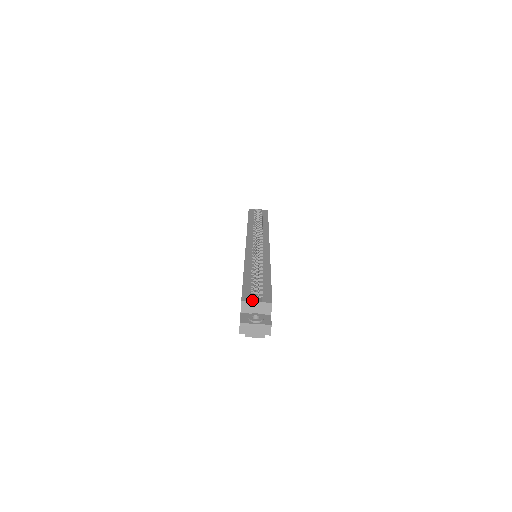
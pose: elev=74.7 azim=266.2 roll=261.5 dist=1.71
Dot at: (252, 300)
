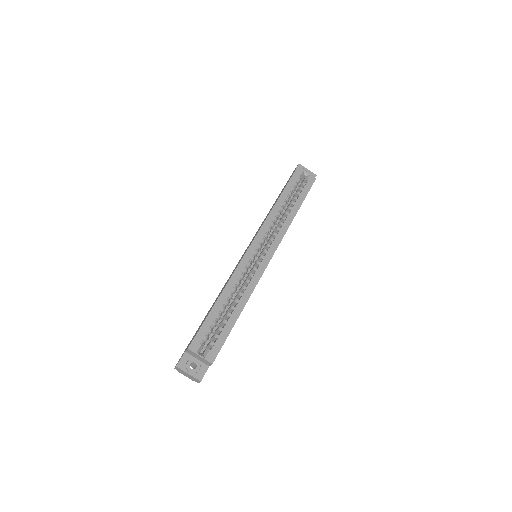
Dot at: (198, 351)
